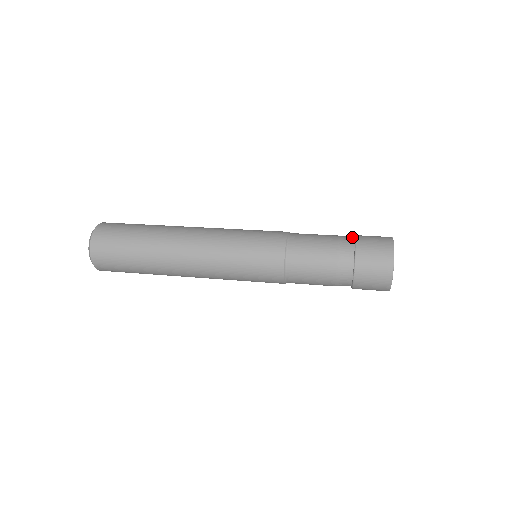
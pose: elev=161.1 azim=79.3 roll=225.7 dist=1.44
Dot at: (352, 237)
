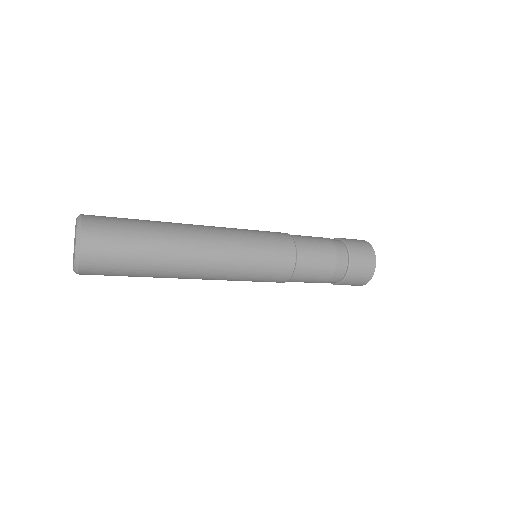
Dot at: (335, 239)
